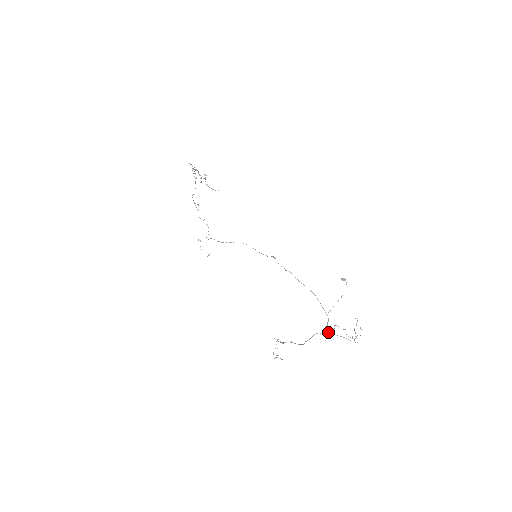
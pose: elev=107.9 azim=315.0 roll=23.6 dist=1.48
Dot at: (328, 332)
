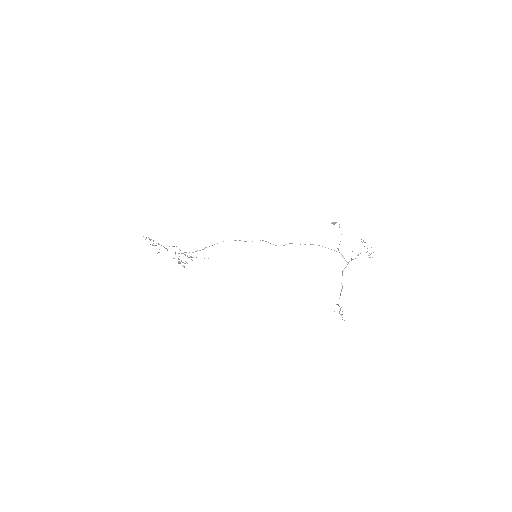
Dot at: (348, 263)
